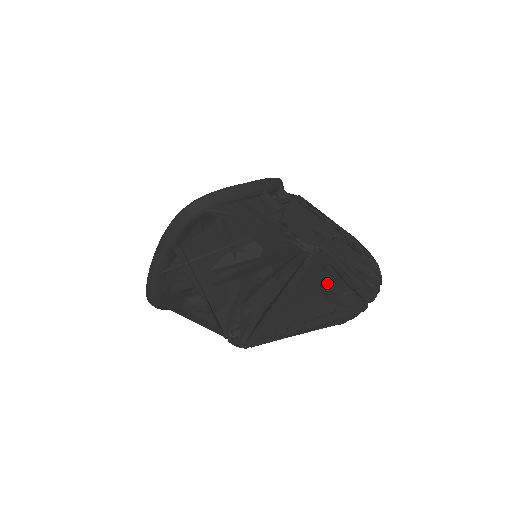
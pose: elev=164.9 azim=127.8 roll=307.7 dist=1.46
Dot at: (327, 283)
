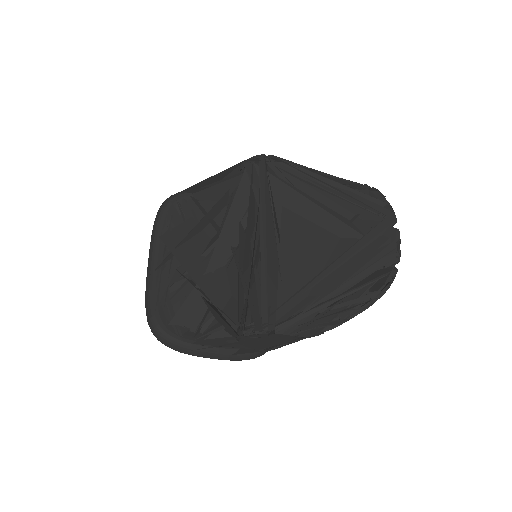
Dot at: (309, 201)
